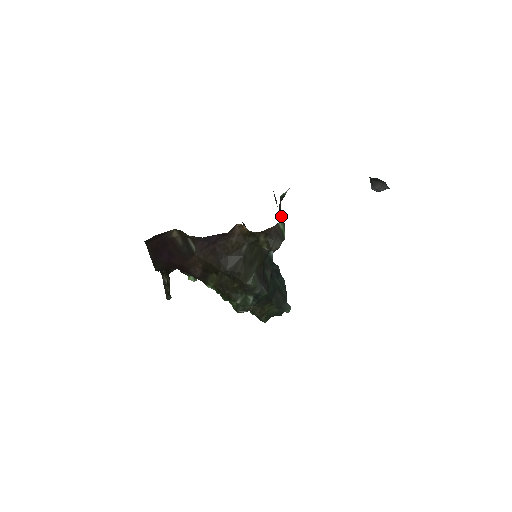
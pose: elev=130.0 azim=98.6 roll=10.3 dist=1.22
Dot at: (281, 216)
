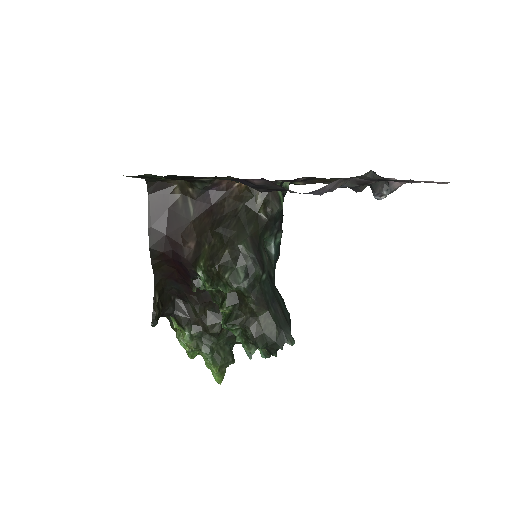
Dot at: occluded
